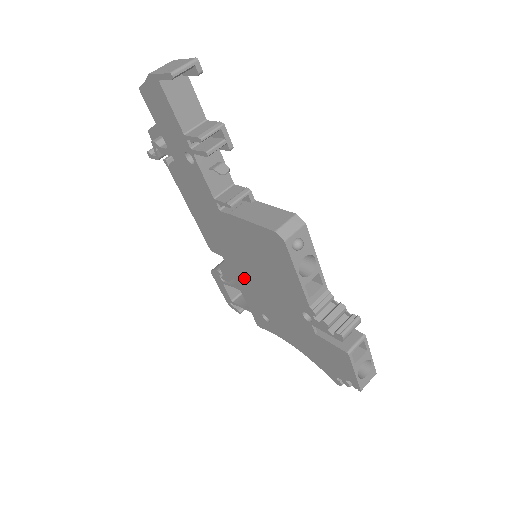
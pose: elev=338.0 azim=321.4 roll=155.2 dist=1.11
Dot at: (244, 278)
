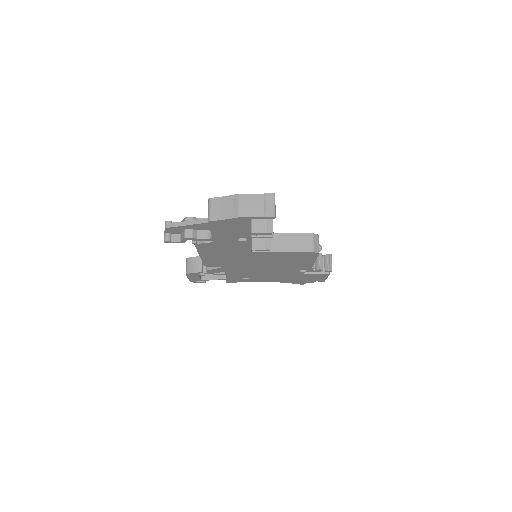
Dot at: (241, 270)
